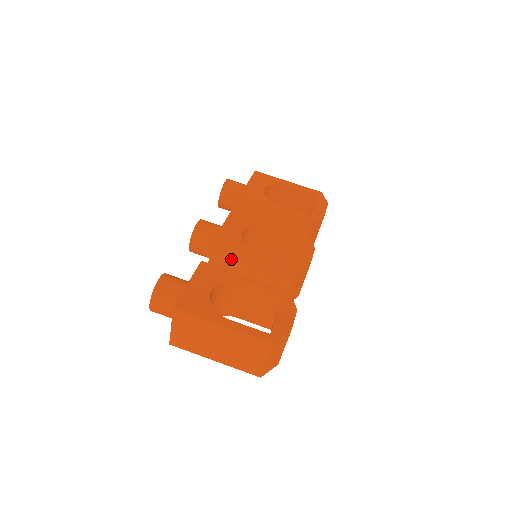
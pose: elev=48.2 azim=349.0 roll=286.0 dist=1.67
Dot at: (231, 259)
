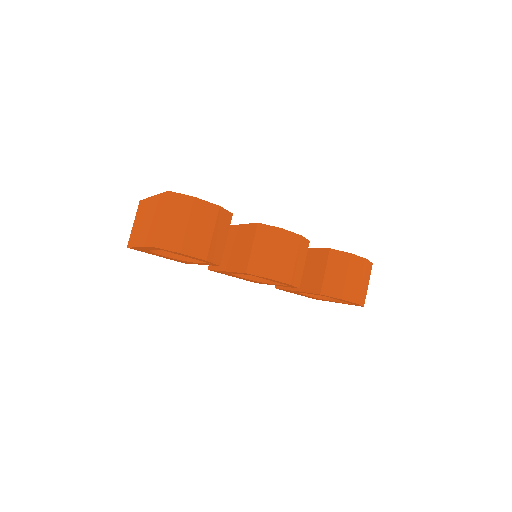
Dot at: occluded
